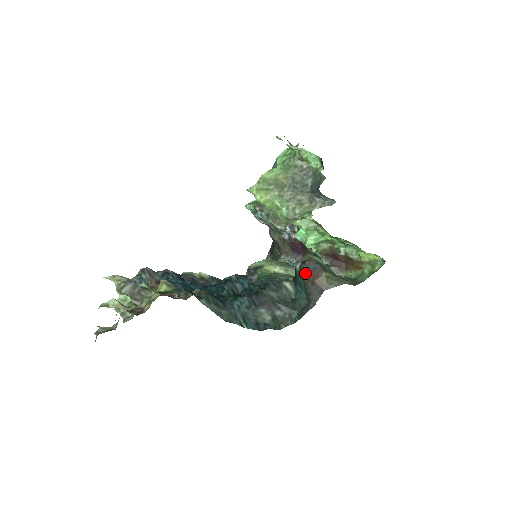
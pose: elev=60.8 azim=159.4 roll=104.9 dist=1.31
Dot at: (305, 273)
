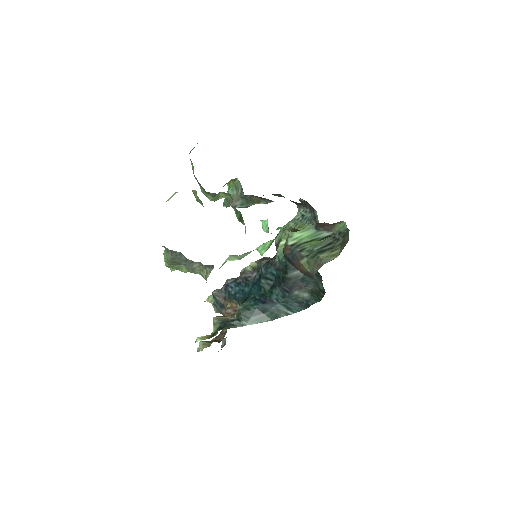
Dot at: (291, 263)
